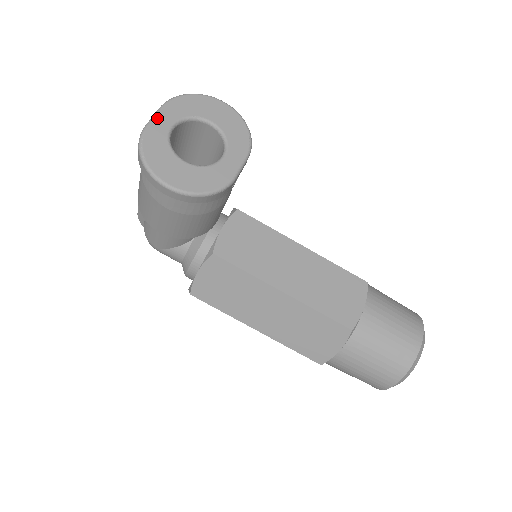
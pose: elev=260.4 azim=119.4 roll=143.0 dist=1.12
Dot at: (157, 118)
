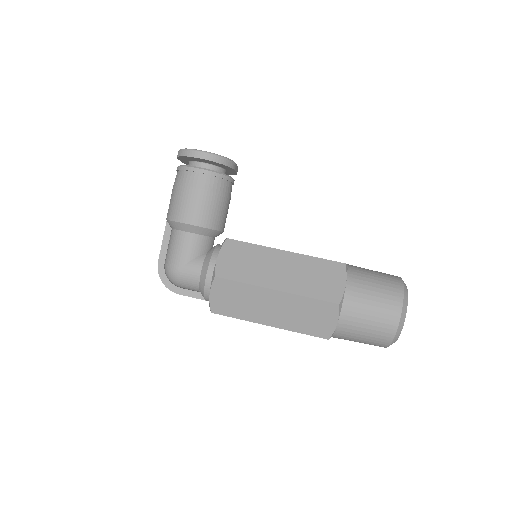
Dot at: occluded
